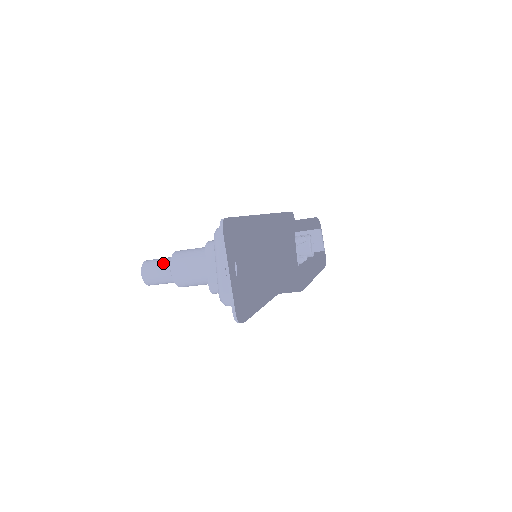
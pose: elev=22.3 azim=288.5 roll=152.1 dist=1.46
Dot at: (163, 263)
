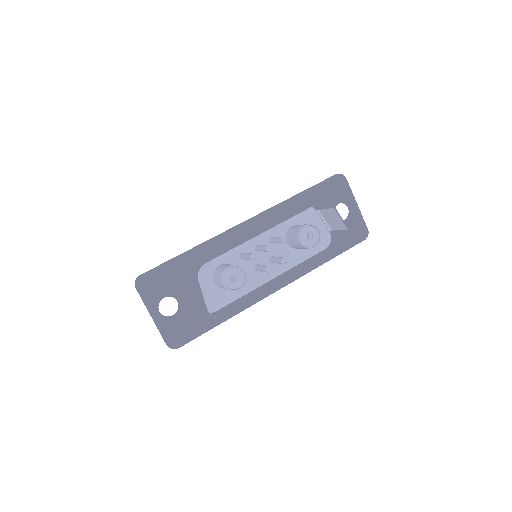
Dot at: occluded
